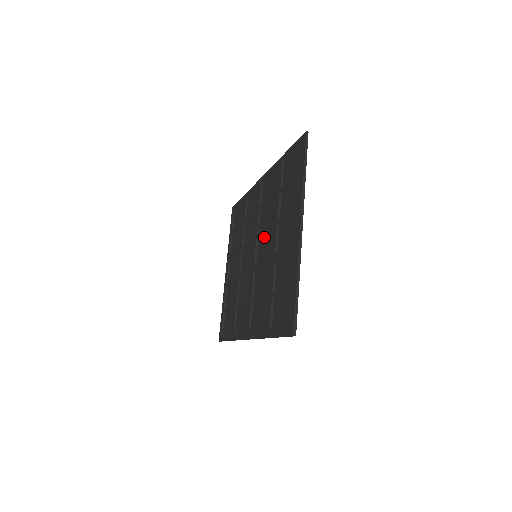
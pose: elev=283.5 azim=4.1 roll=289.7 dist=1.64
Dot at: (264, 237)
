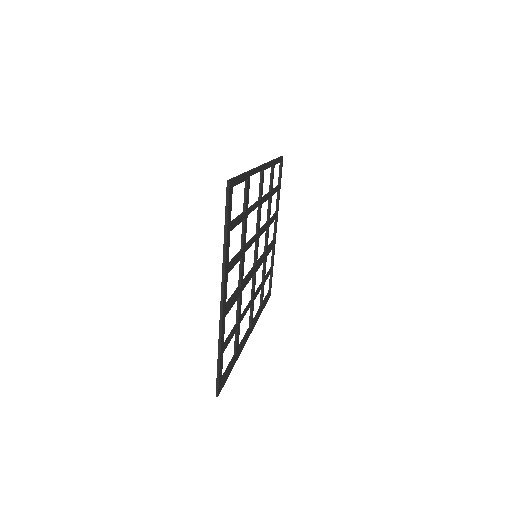
Dot at: occluded
